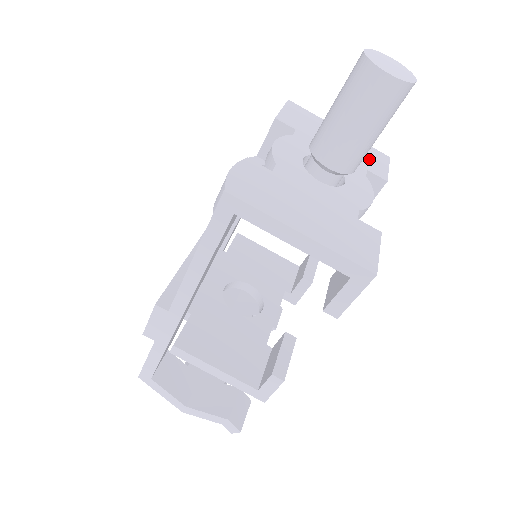
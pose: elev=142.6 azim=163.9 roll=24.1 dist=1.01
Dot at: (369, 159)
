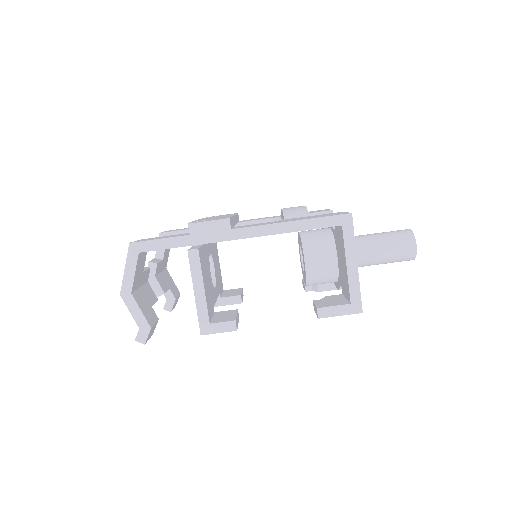
Dot at: occluded
